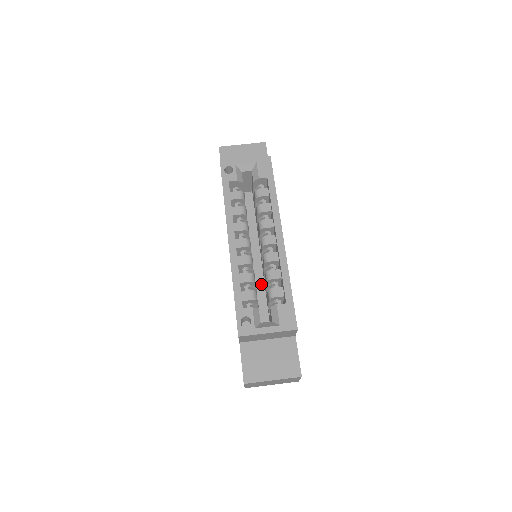
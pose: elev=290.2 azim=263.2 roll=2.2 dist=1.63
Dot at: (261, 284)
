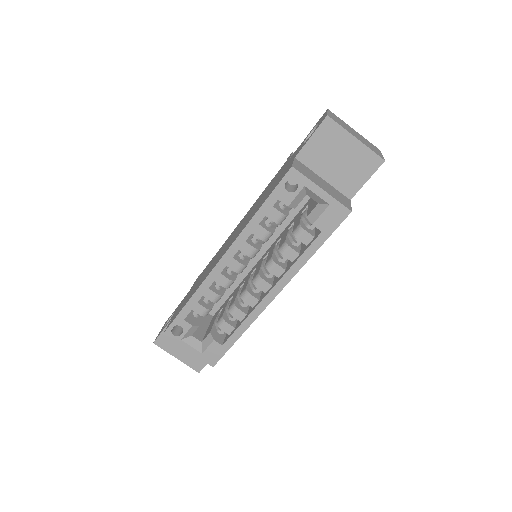
Dot at: (239, 278)
